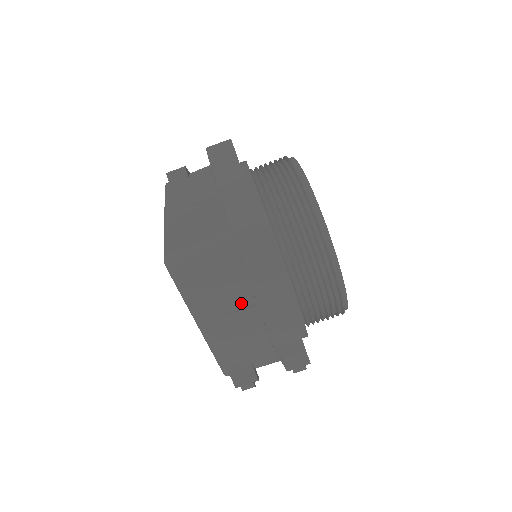
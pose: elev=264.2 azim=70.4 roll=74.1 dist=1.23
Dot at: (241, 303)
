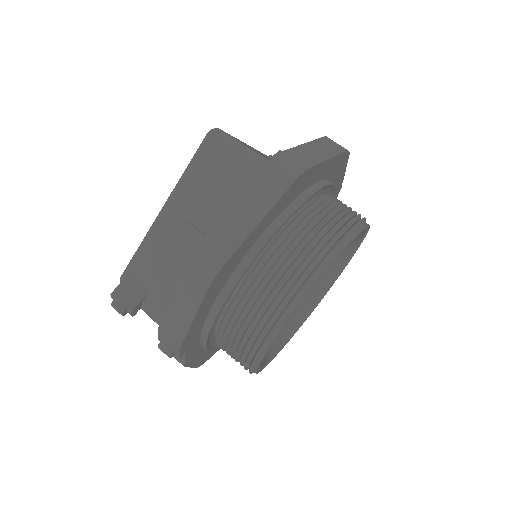
Dot at: (209, 228)
